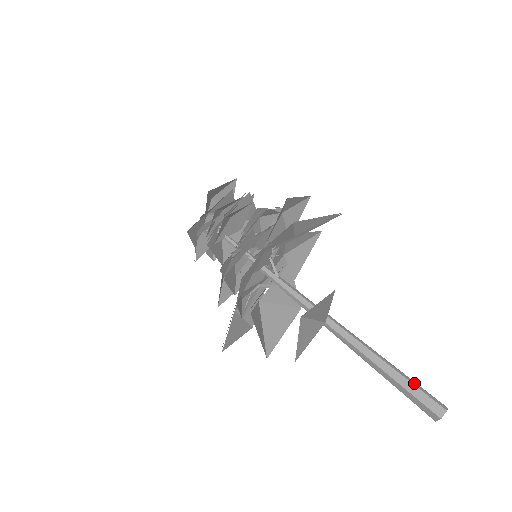
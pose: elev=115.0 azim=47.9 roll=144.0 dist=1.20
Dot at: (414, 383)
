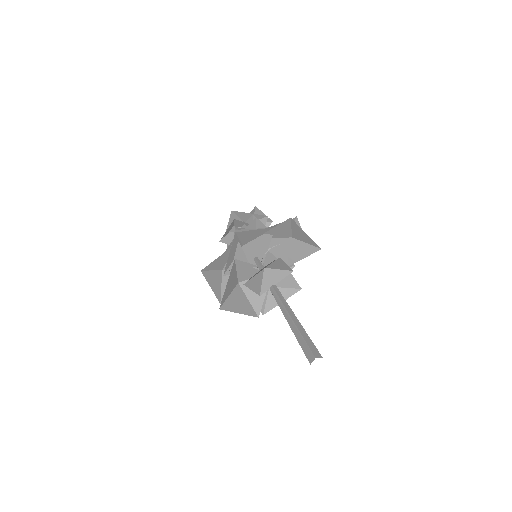
Dot at: occluded
